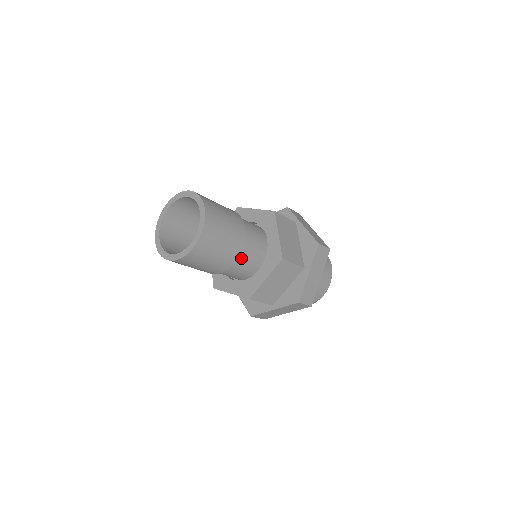
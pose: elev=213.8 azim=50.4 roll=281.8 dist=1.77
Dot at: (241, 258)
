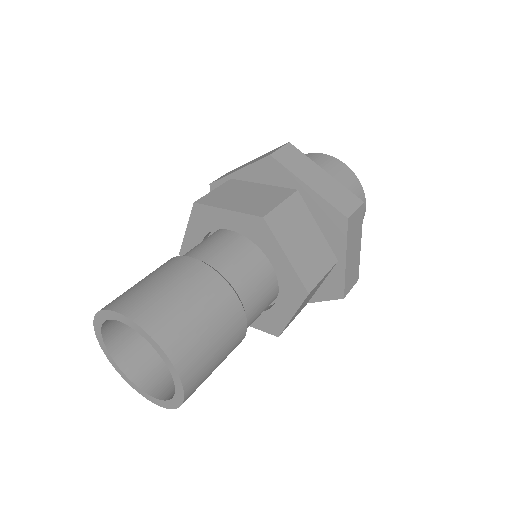
Dot at: (248, 324)
